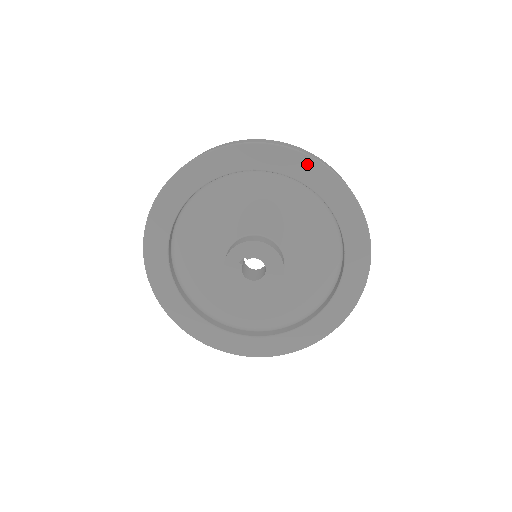
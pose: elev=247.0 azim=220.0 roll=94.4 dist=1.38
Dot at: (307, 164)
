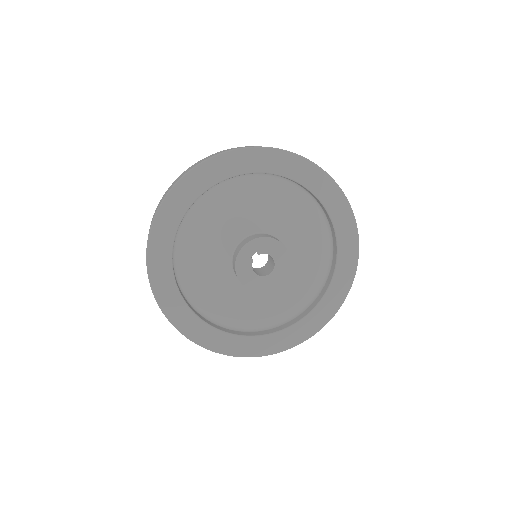
Dot at: (315, 173)
